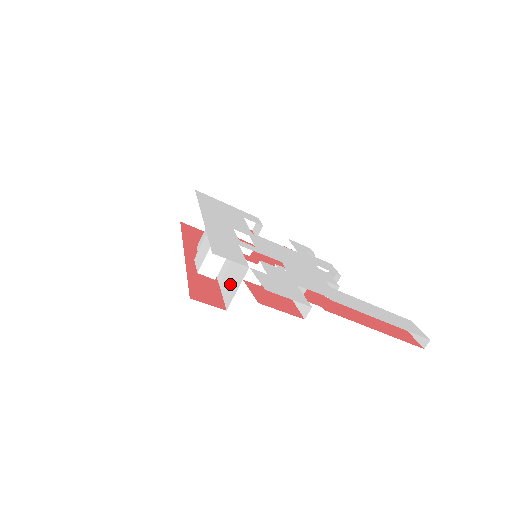
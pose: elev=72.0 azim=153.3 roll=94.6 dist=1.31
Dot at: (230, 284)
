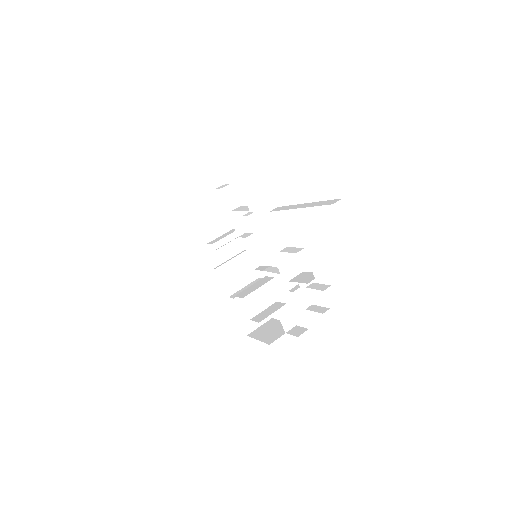
Dot at: occluded
